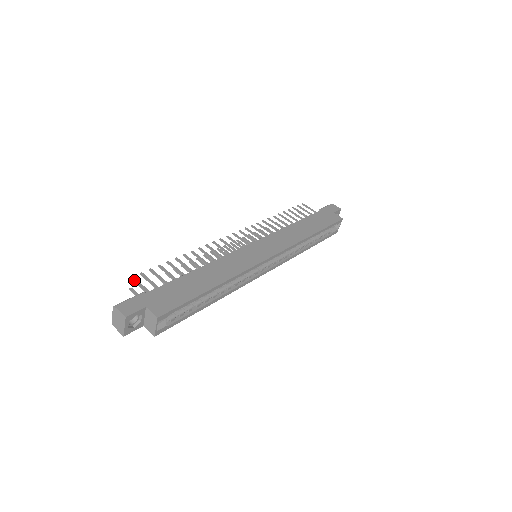
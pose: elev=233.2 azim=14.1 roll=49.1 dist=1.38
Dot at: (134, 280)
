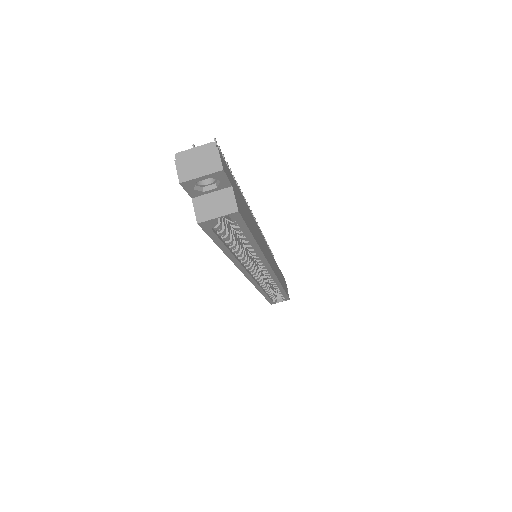
Dot at: (217, 145)
